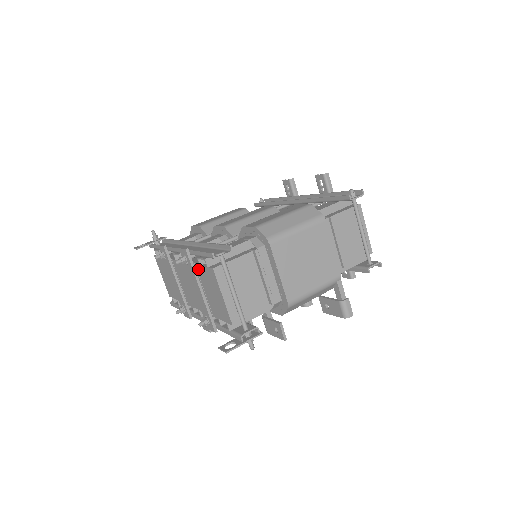
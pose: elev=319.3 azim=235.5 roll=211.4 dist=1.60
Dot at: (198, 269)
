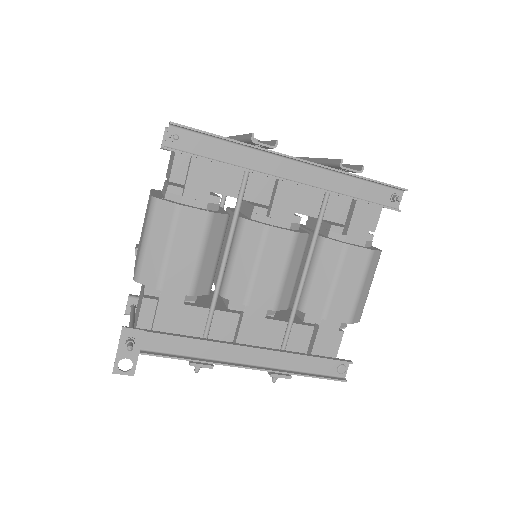
Dot at: occluded
